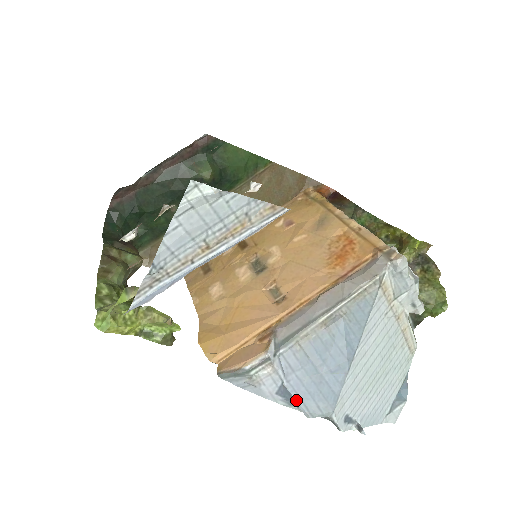
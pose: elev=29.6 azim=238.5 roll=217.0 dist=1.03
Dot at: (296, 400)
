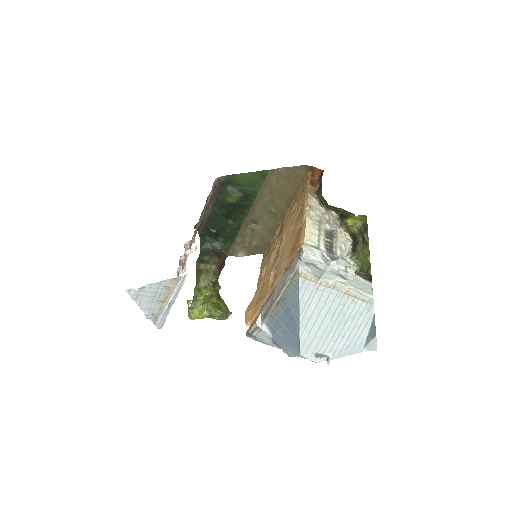
Dot at: (281, 348)
